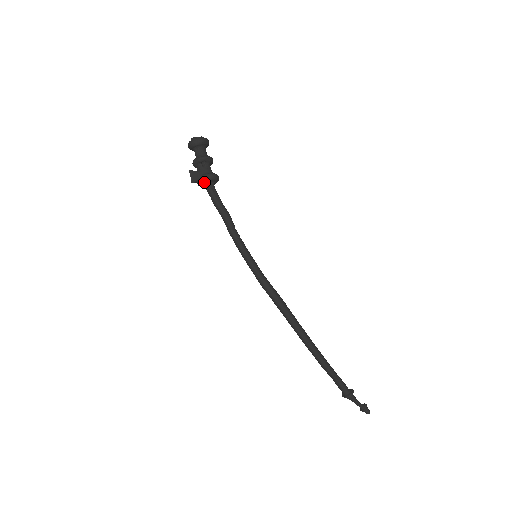
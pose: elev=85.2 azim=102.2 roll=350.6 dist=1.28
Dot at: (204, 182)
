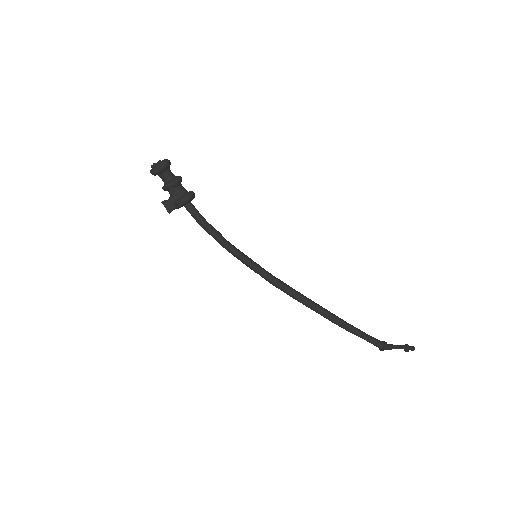
Dot at: (180, 207)
